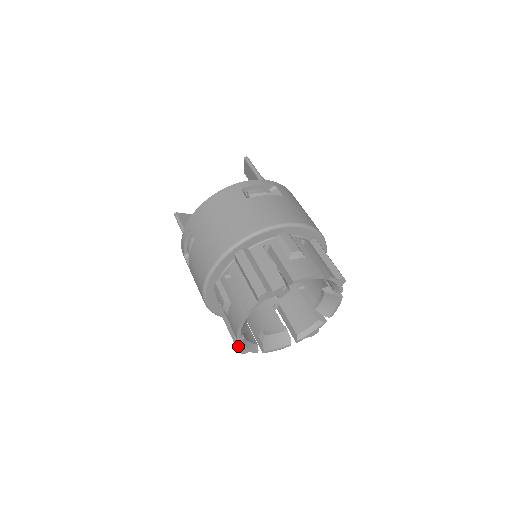
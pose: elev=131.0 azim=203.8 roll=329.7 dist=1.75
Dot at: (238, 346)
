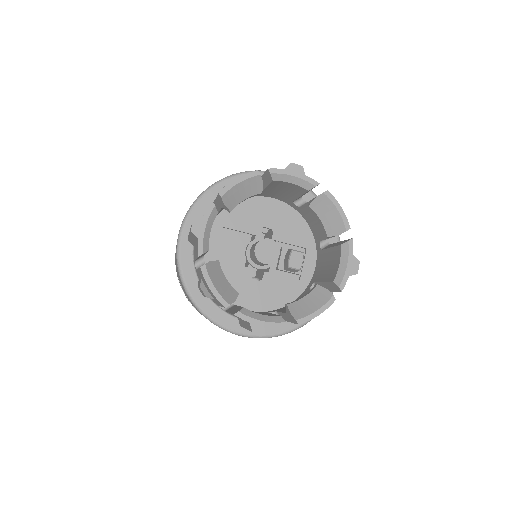
Dot at: (249, 327)
